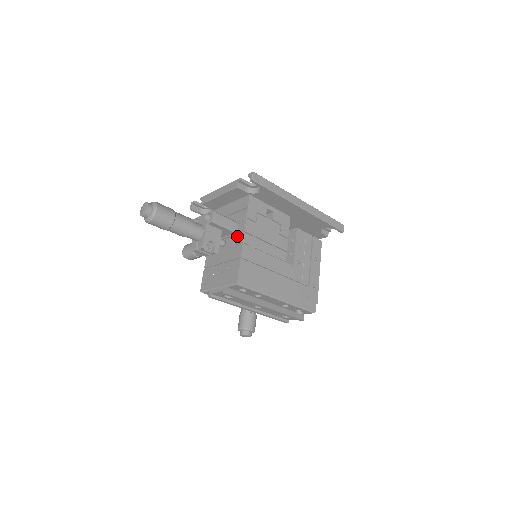
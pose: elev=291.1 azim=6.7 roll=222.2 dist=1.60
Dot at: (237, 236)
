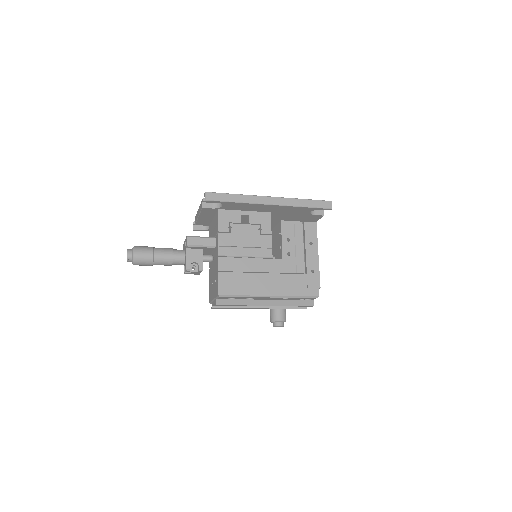
Dot at: (216, 251)
